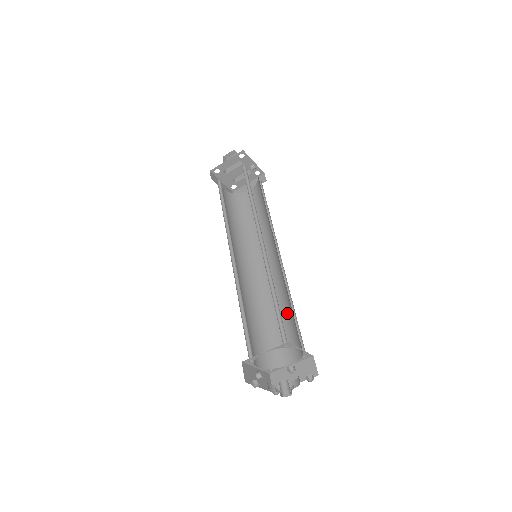
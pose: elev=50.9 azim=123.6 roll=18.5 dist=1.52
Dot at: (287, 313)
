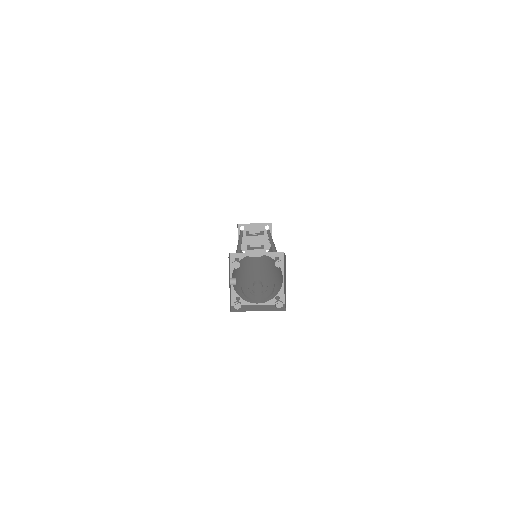
Dot at: (268, 286)
